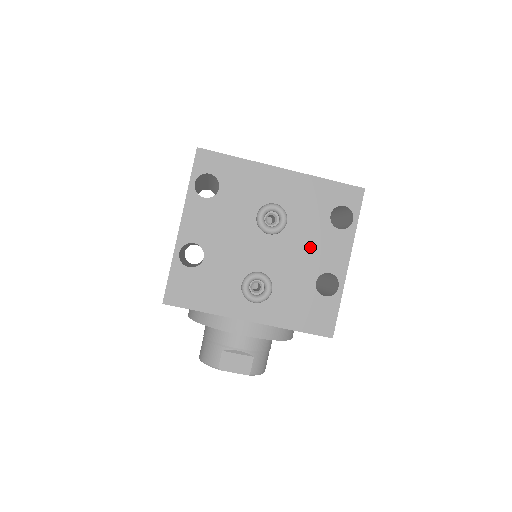
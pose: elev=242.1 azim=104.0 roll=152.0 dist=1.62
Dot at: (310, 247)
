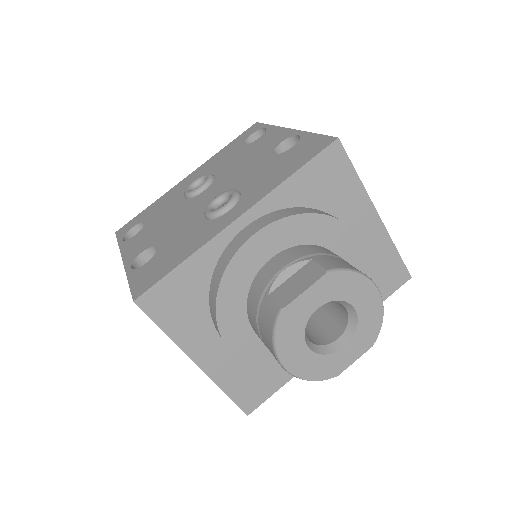
Dot at: (247, 159)
